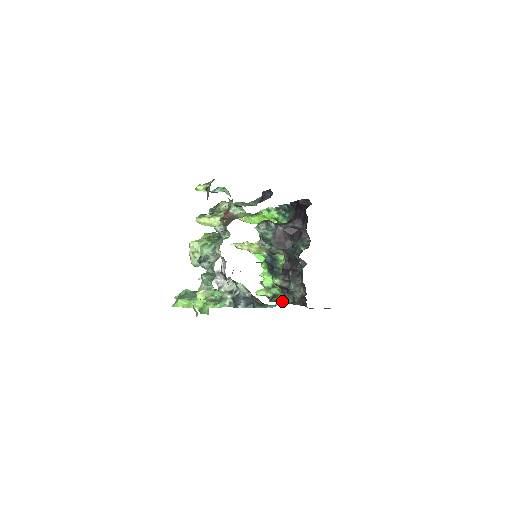
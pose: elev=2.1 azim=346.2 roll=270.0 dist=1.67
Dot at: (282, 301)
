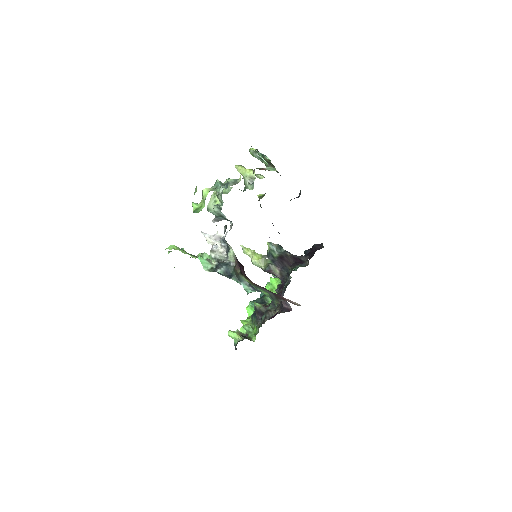
Dot at: (249, 339)
